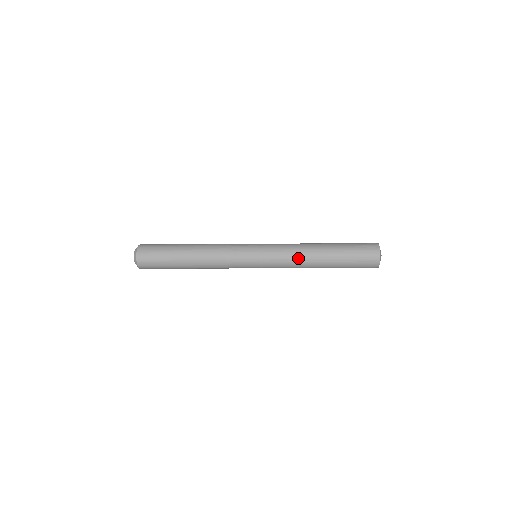
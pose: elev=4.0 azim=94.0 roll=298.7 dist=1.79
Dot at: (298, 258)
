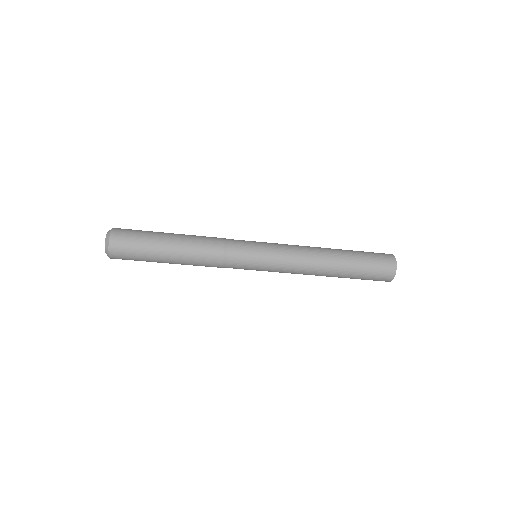
Dot at: (307, 248)
